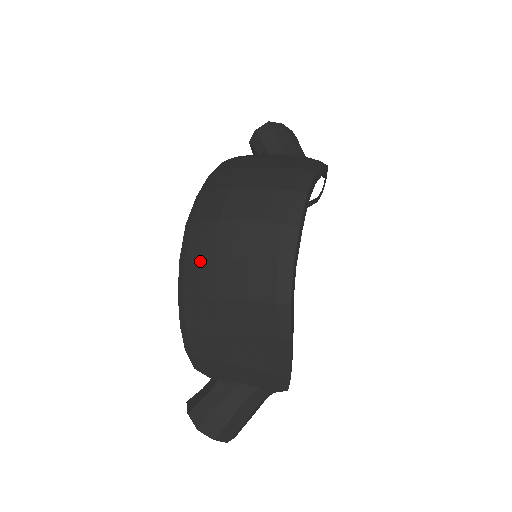
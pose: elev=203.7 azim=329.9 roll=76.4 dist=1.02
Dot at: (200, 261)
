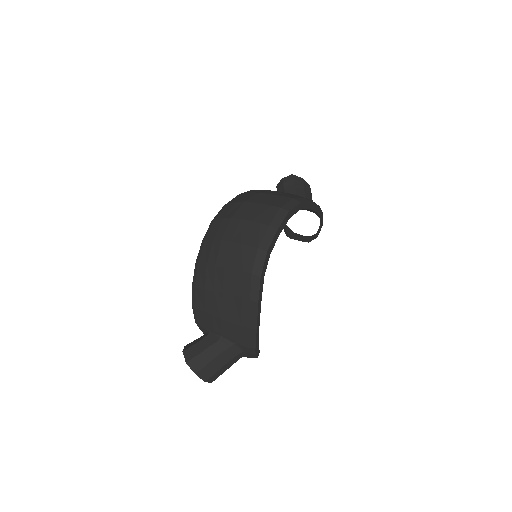
Dot at: (213, 241)
